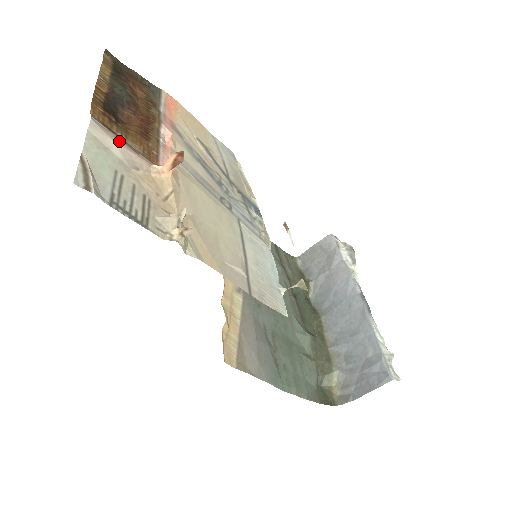
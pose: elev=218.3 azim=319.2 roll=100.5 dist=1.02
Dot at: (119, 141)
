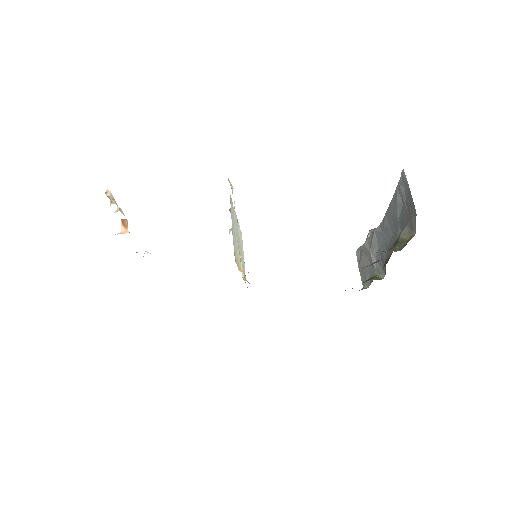
Dot at: occluded
